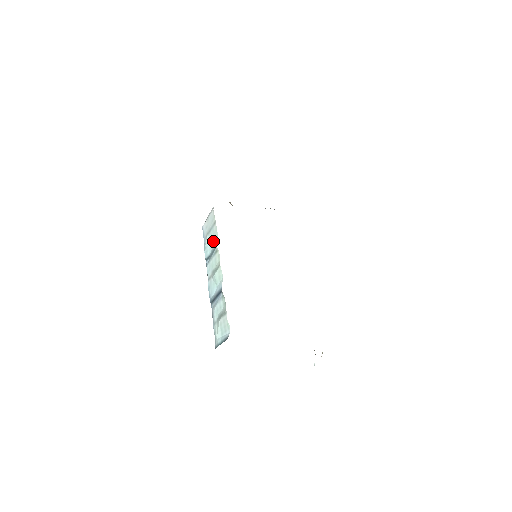
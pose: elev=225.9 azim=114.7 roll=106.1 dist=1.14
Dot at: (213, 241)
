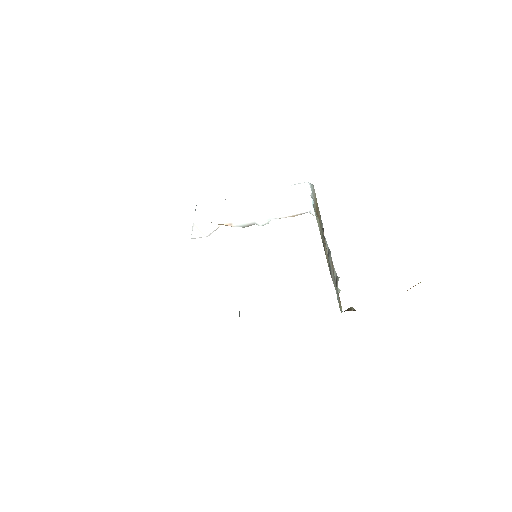
Dot at: occluded
